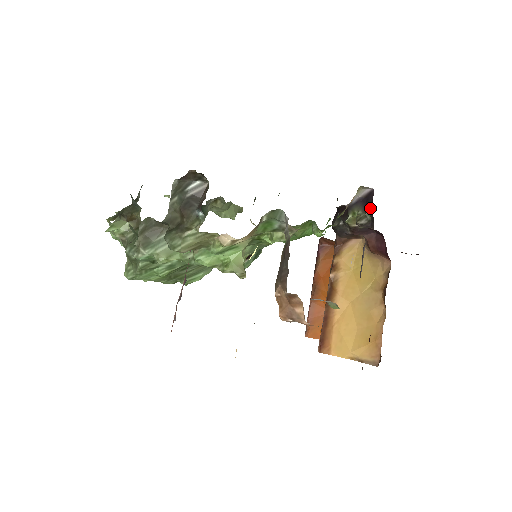
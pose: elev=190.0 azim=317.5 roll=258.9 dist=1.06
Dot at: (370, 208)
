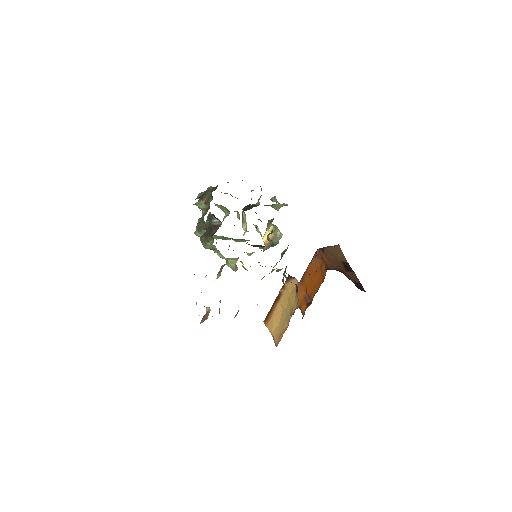
Dot at: occluded
